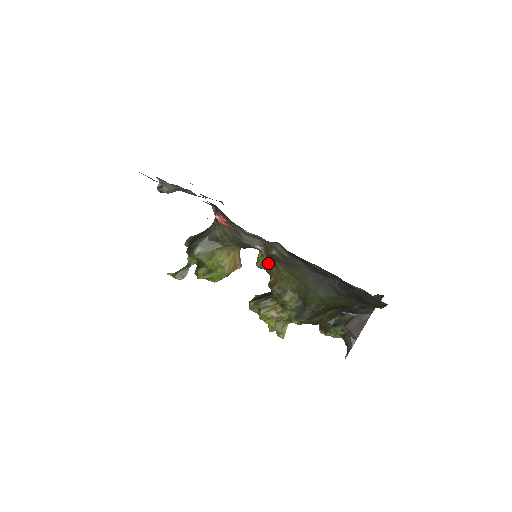
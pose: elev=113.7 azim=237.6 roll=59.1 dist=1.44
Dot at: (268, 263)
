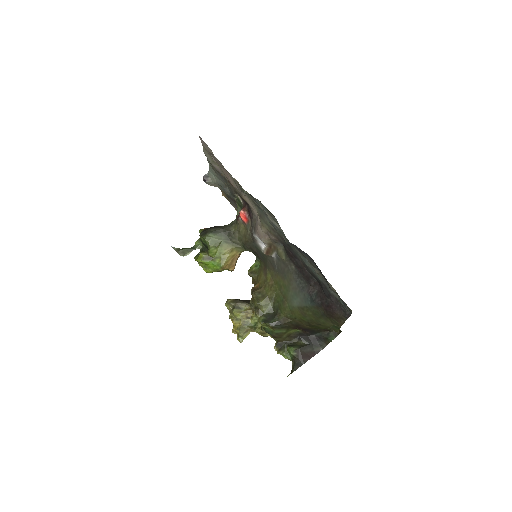
Dot at: (259, 272)
